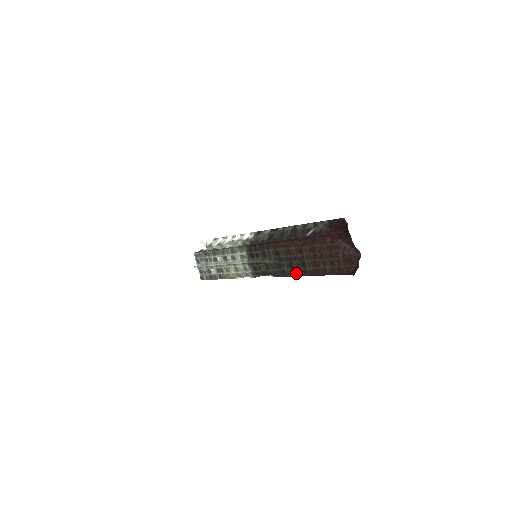
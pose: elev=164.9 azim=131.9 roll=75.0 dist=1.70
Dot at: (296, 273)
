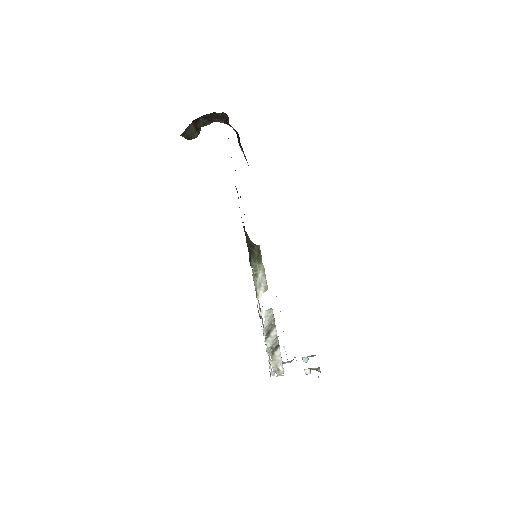
Dot at: (238, 198)
